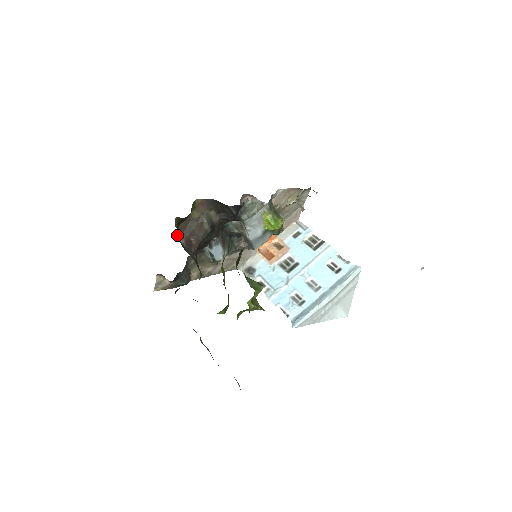
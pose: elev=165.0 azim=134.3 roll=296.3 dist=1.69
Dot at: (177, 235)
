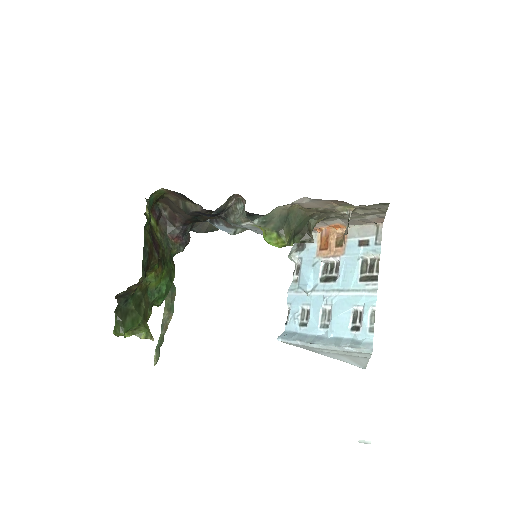
Dot at: (161, 206)
